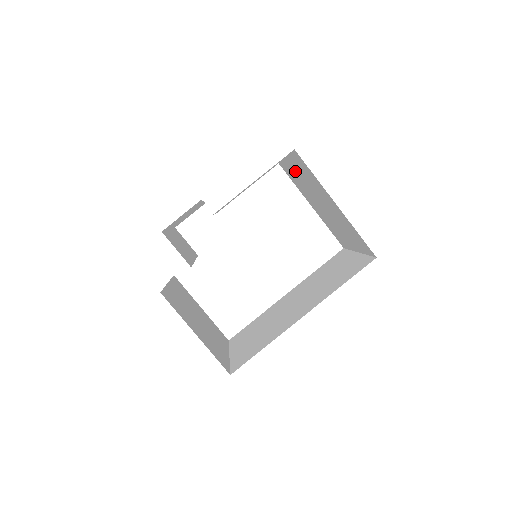
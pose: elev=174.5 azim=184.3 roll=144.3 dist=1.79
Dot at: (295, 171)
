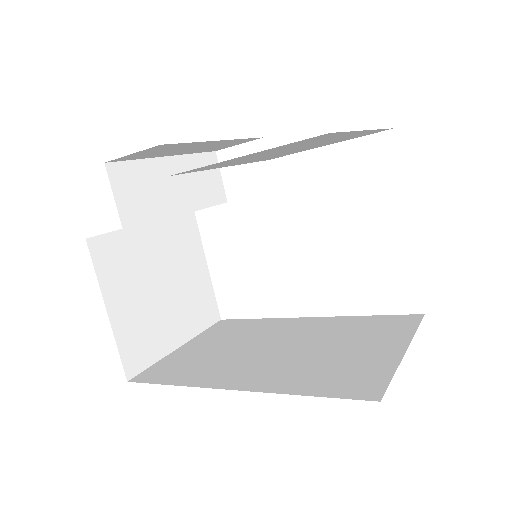
Dot at: occluded
